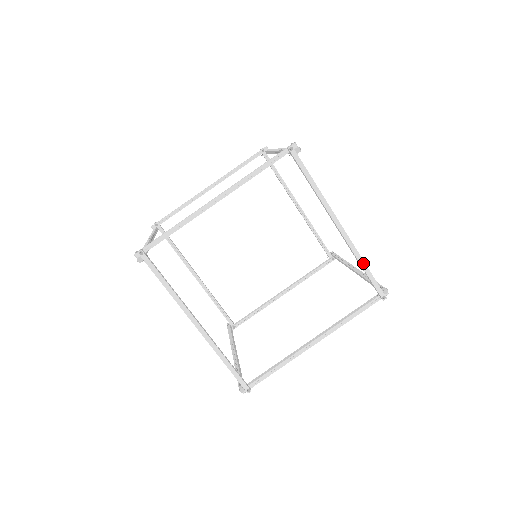
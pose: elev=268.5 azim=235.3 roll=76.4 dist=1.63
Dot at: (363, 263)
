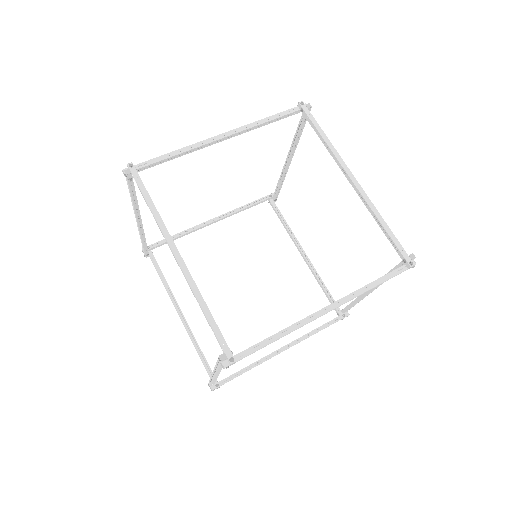
Dot at: (382, 220)
